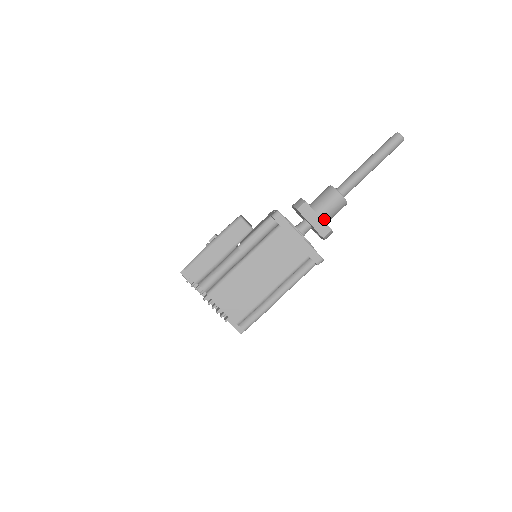
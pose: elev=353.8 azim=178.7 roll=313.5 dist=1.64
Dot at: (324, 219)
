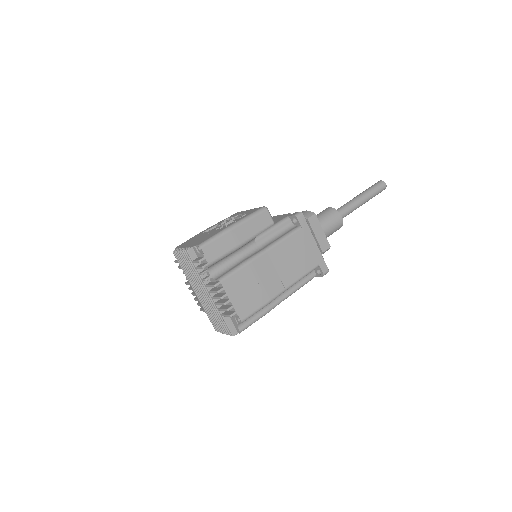
Dot at: (325, 236)
